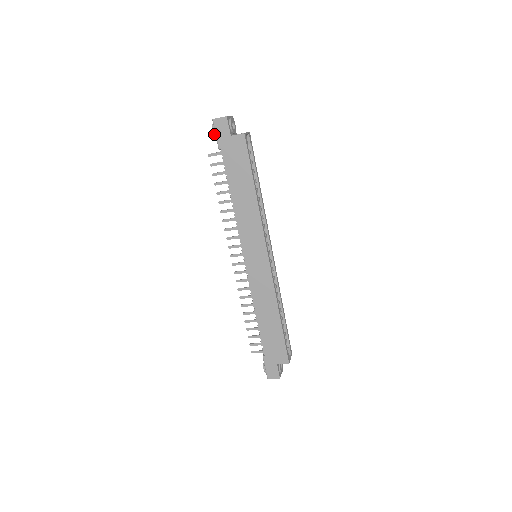
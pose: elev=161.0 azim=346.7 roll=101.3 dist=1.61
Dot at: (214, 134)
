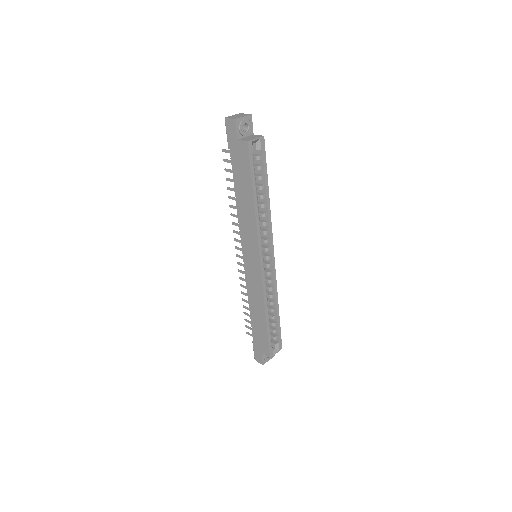
Dot at: occluded
